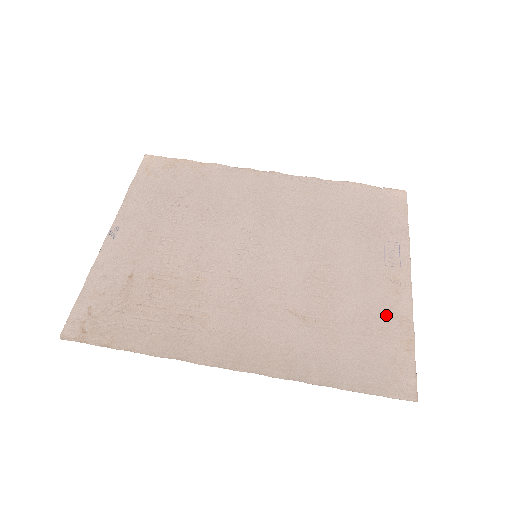
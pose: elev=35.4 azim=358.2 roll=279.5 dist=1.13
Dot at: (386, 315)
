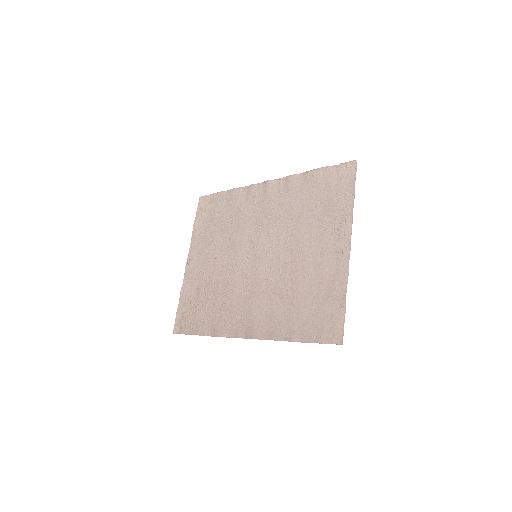
Dot at: (330, 282)
